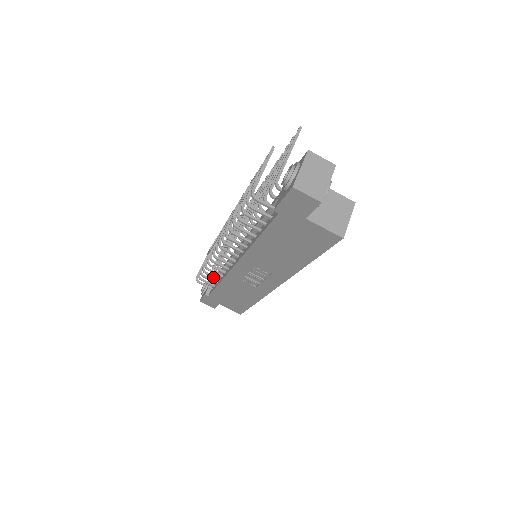
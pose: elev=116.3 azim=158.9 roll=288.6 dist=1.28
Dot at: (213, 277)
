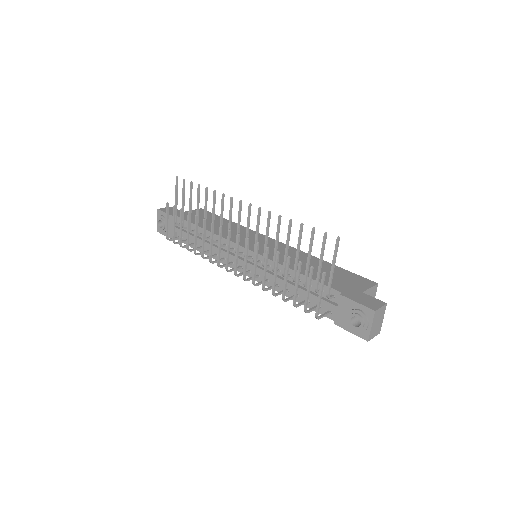
Dot at: occluded
